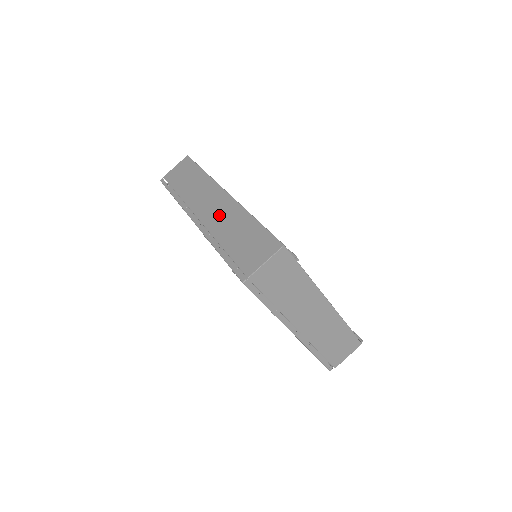
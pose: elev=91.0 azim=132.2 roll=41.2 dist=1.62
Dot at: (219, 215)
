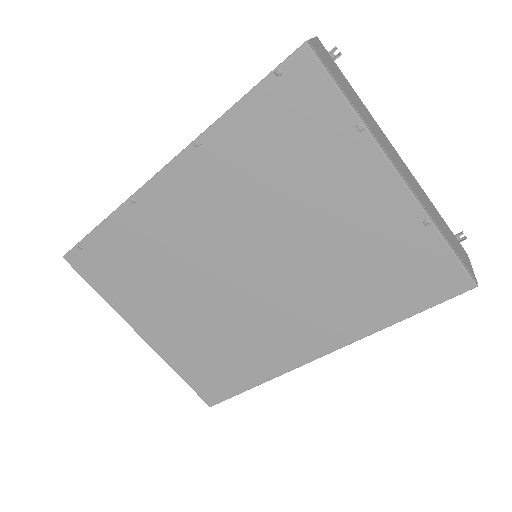
Dot at: occluded
